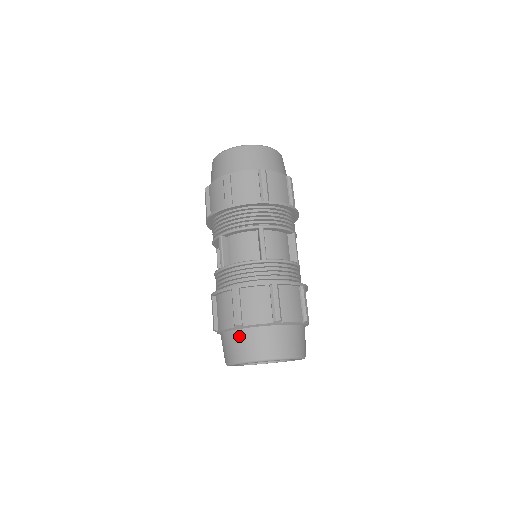
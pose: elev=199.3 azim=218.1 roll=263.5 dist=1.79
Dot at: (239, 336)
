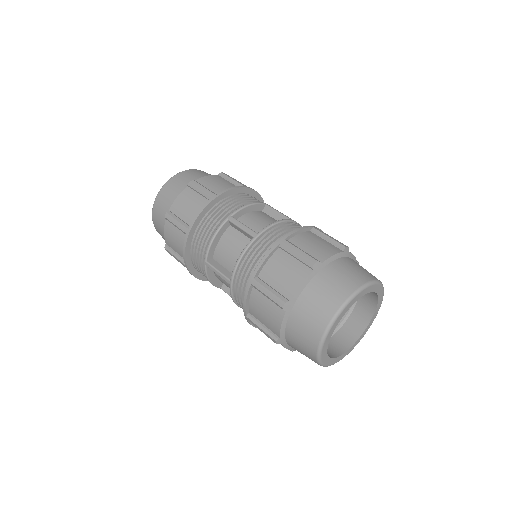
Dot at: (298, 316)
